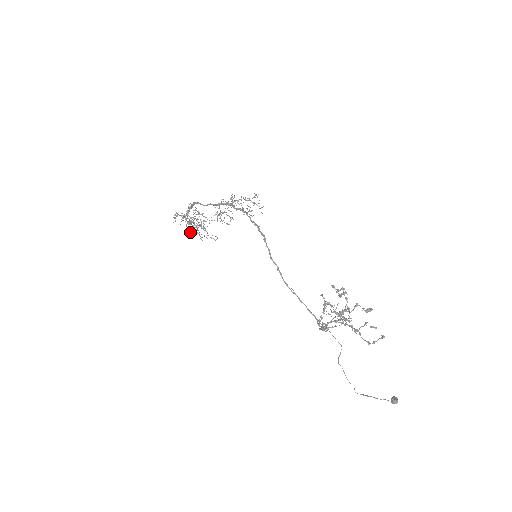
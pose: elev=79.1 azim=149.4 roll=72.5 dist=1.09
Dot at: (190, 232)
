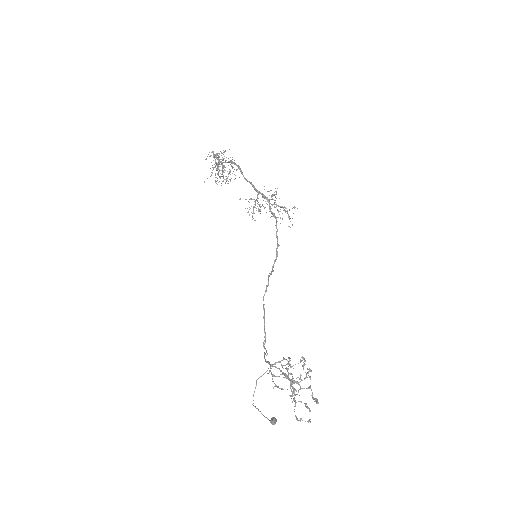
Dot at: occluded
